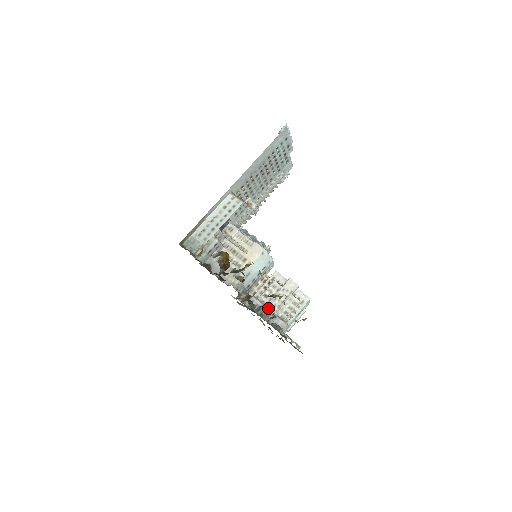
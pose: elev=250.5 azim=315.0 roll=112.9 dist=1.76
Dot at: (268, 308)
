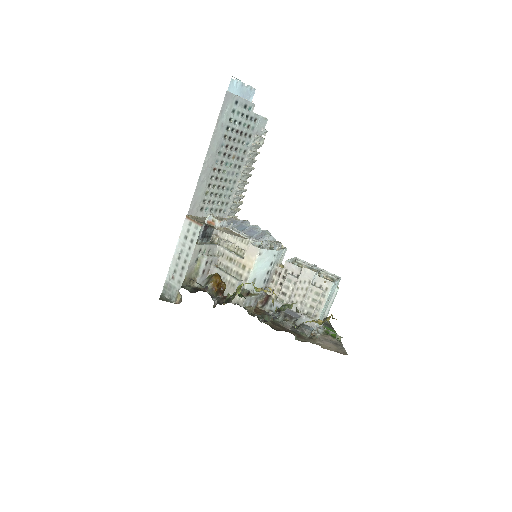
Dot at: occluded
